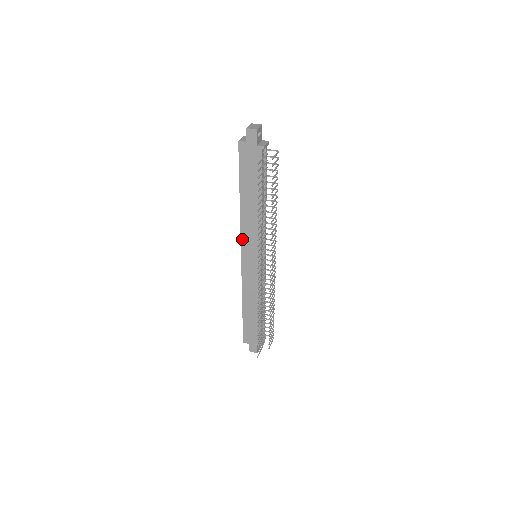
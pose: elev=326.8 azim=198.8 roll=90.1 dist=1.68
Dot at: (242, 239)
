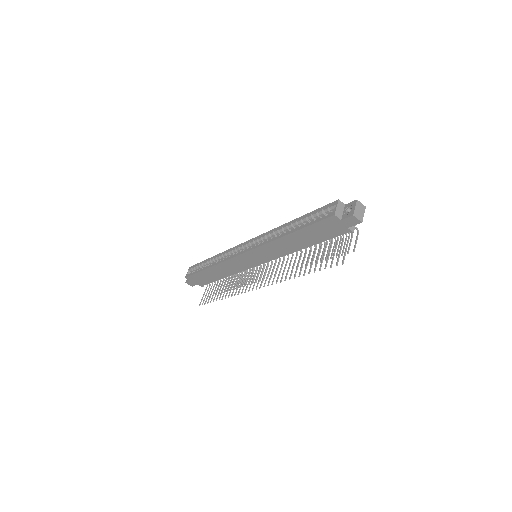
Dot at: (257, 249)
